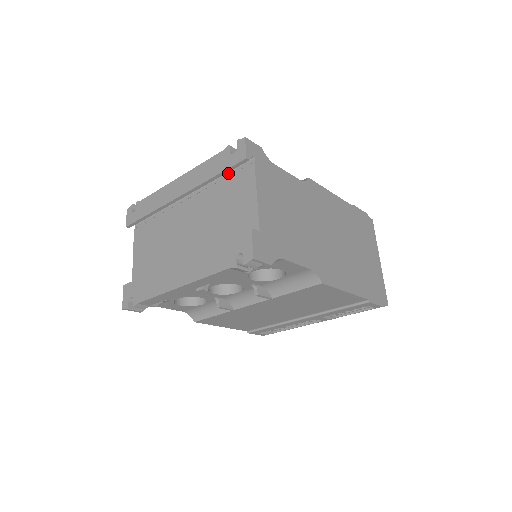
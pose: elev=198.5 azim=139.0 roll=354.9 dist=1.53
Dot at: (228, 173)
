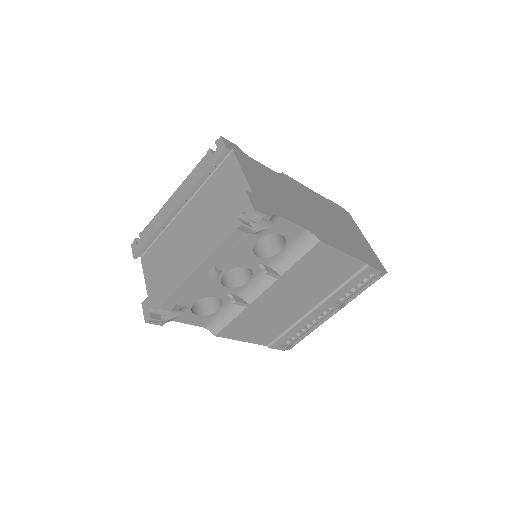
Dot at: (214, 172)
